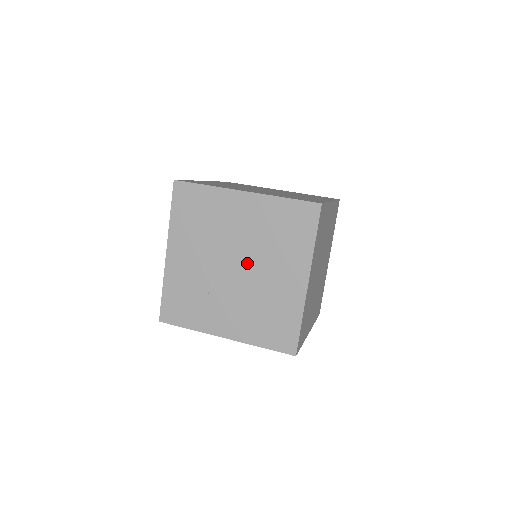
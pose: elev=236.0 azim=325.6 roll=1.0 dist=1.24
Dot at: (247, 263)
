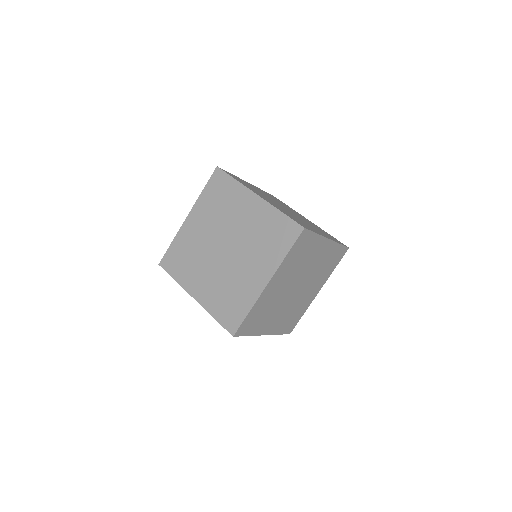
Dot at: (234, 249)
